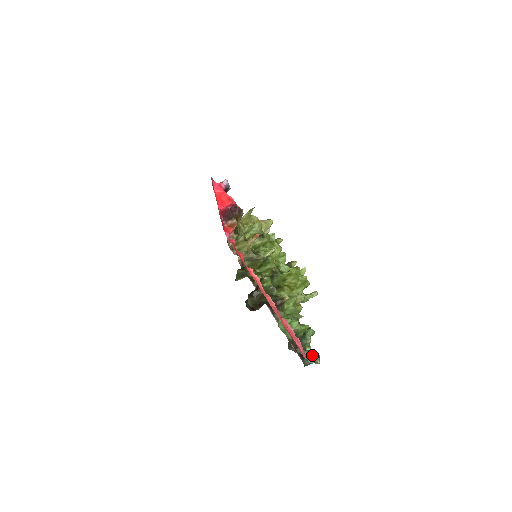
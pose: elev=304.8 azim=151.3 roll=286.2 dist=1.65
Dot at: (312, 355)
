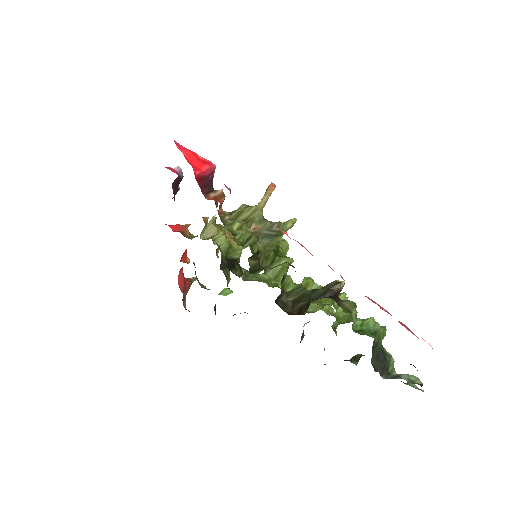
Dot at: (411, 376)
